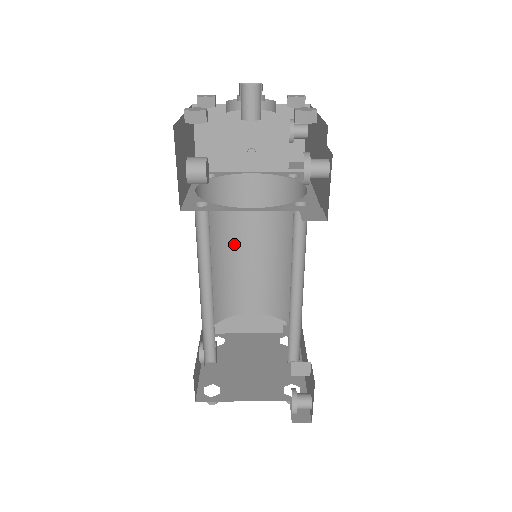
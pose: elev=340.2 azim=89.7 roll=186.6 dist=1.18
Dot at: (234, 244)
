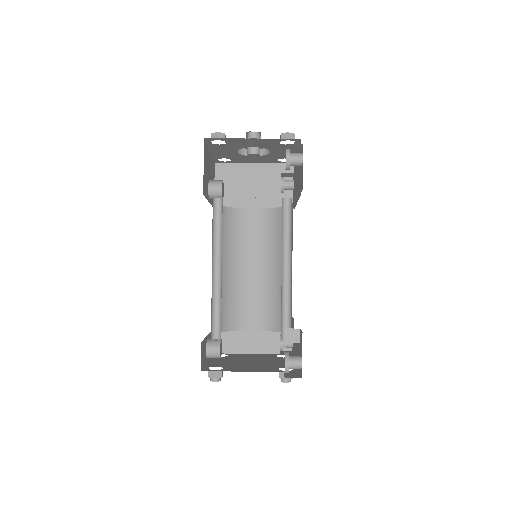
Dot at: (239, 264)
